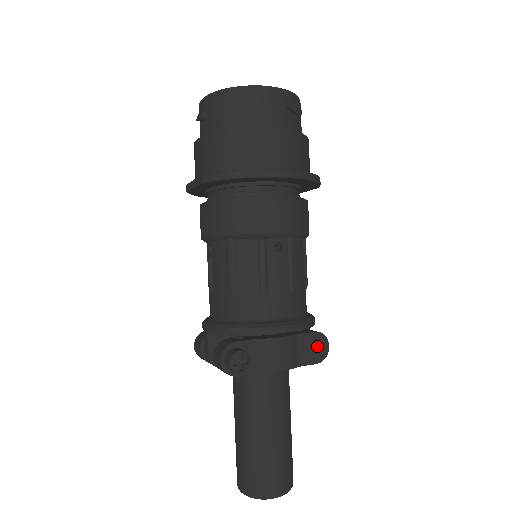
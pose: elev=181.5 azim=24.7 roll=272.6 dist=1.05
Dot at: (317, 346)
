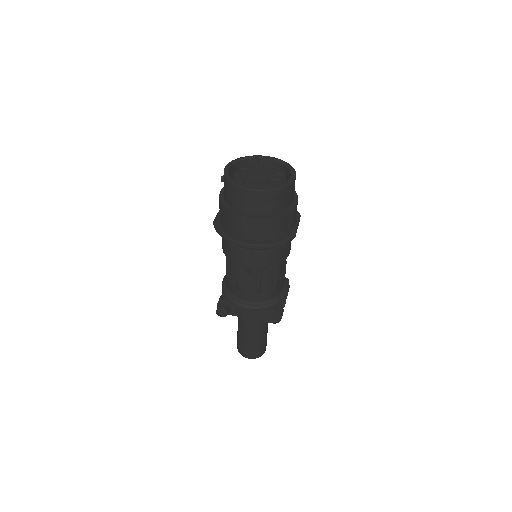
Dot at: (272, 317)
